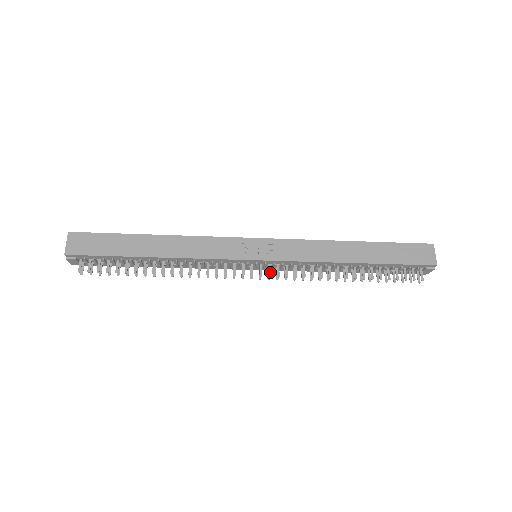
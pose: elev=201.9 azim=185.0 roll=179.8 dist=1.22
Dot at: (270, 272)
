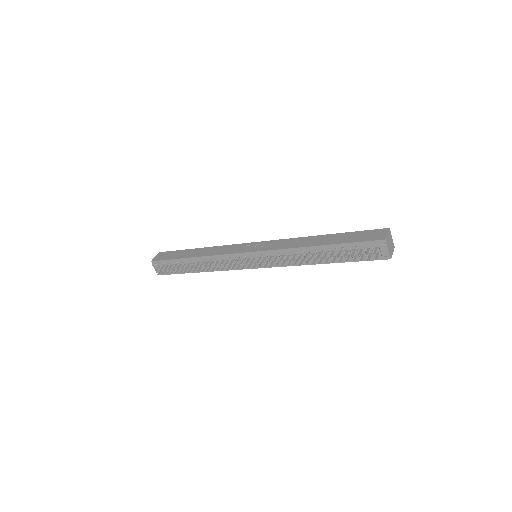
Dot at: (258, 261)
